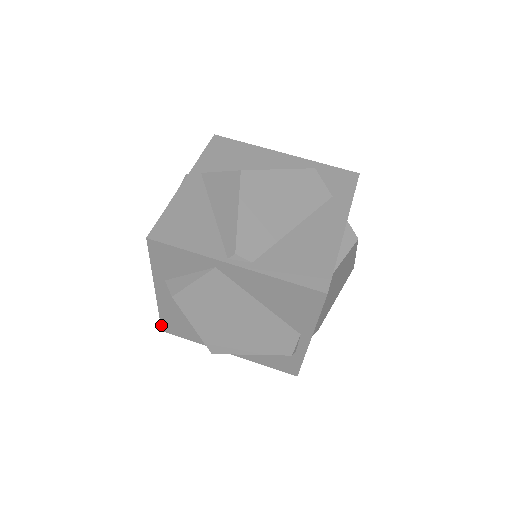
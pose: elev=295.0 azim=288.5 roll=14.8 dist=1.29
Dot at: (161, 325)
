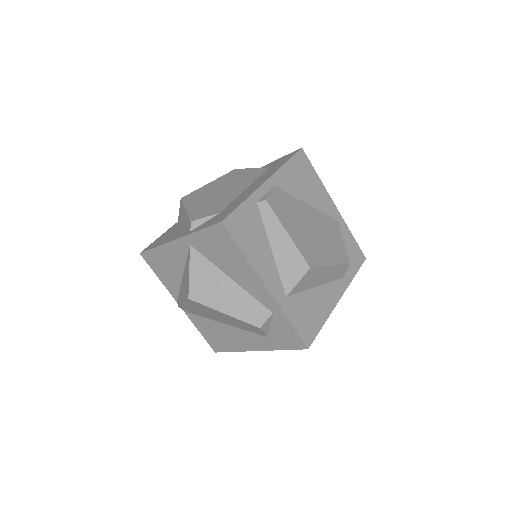
Dot at: occluded
